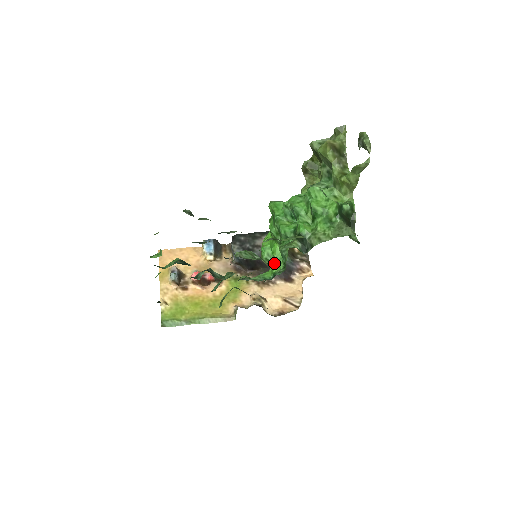
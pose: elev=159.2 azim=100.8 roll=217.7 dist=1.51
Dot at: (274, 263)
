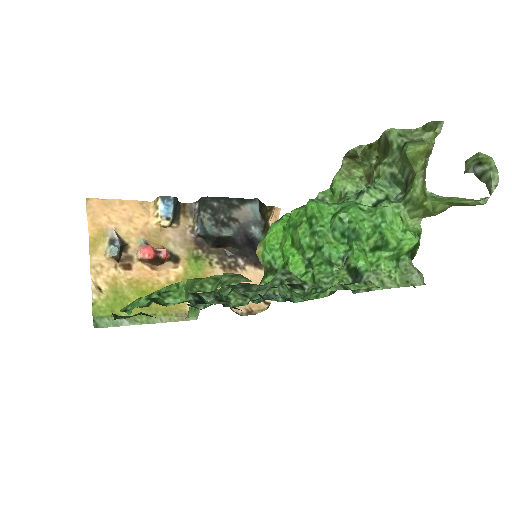
Dot at: occluded
